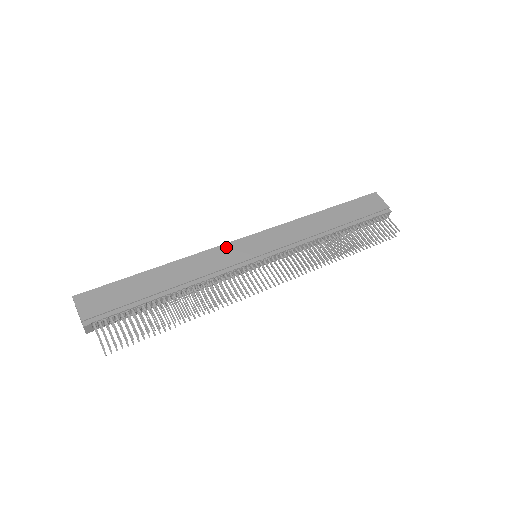
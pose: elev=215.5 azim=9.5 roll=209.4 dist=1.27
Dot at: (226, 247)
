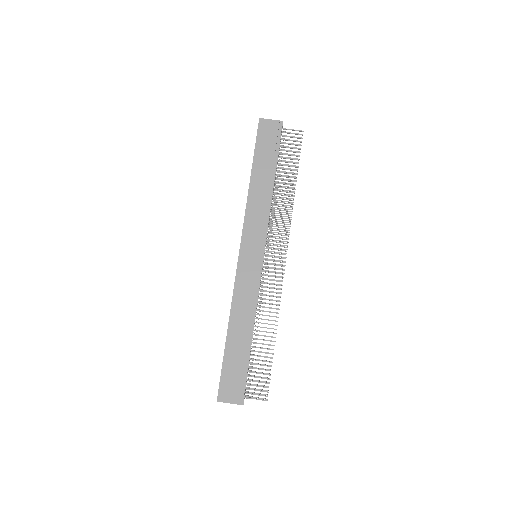
Dot at: (239, 275)
